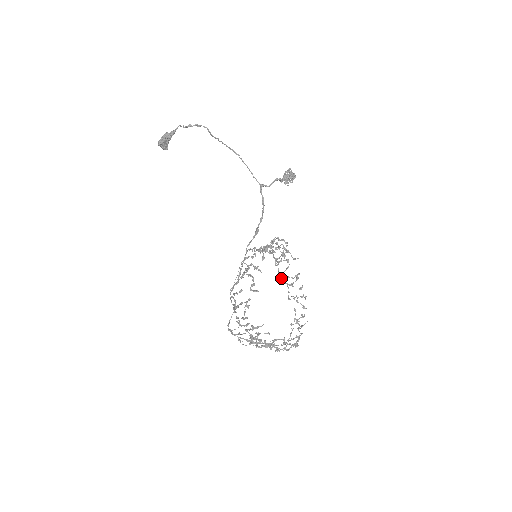
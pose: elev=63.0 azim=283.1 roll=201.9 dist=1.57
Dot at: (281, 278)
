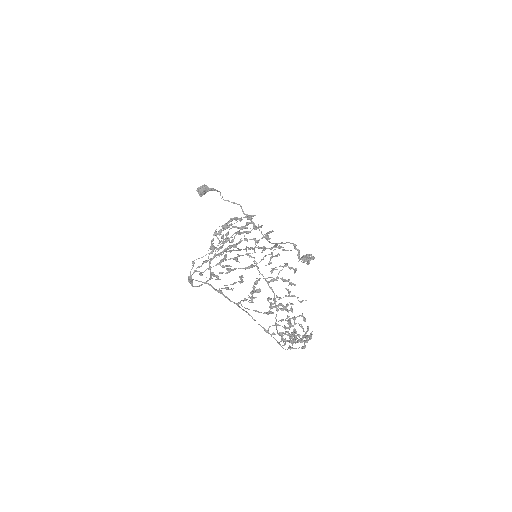
Dot at: (277, 331)
